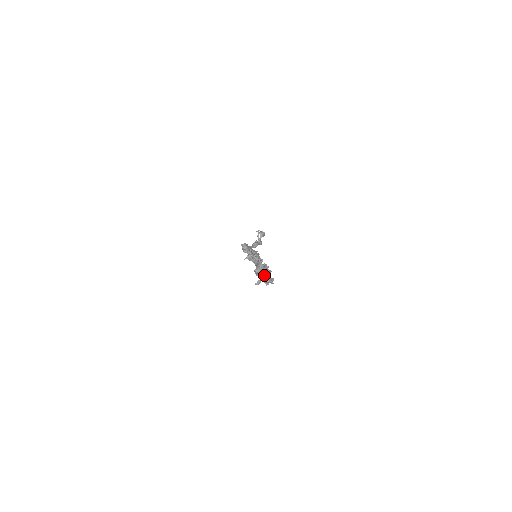
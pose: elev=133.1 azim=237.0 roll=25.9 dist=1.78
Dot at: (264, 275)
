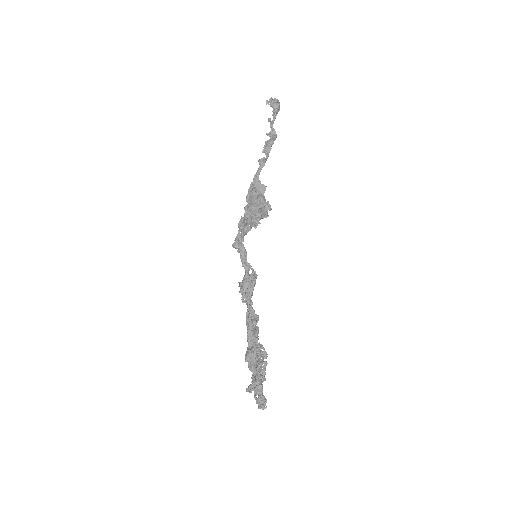
Dot at: (254, 389)
